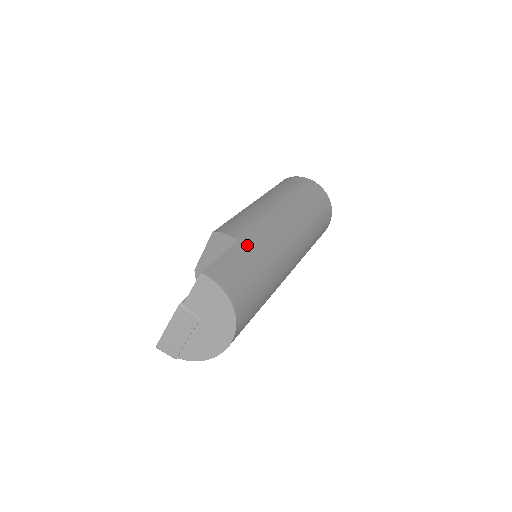
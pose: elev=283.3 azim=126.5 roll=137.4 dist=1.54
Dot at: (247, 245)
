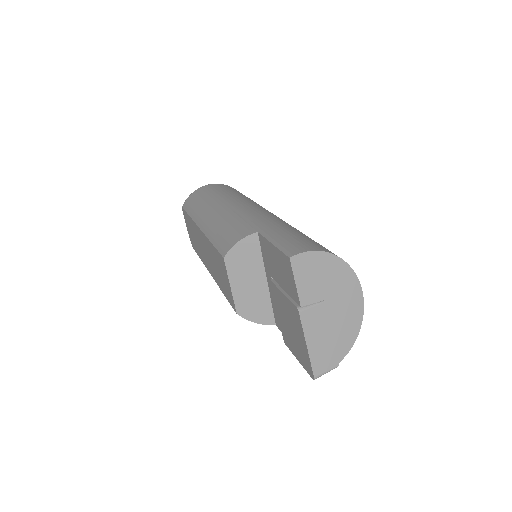
Dot at: (266, 227)
